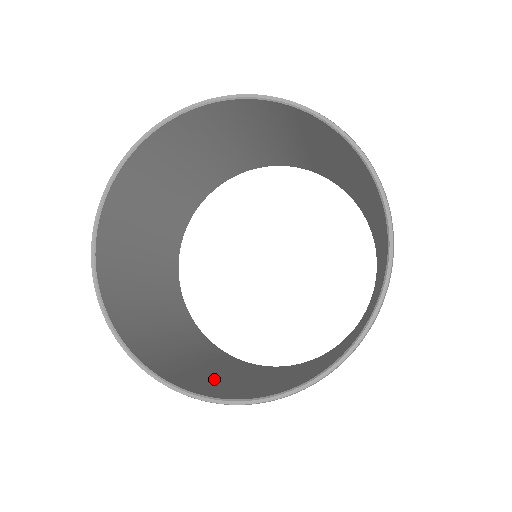
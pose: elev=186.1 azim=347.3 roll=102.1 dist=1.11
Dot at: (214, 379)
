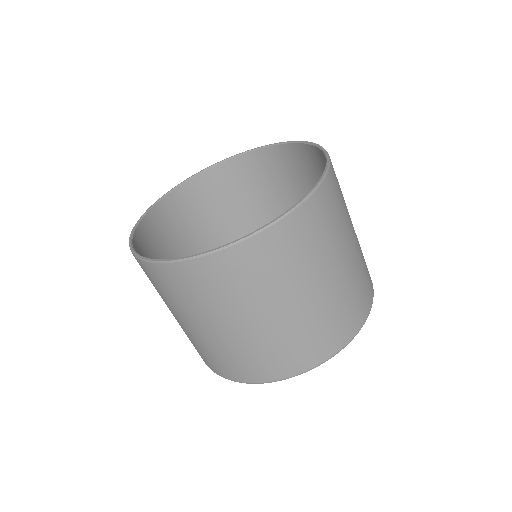
Dot at: occluded
